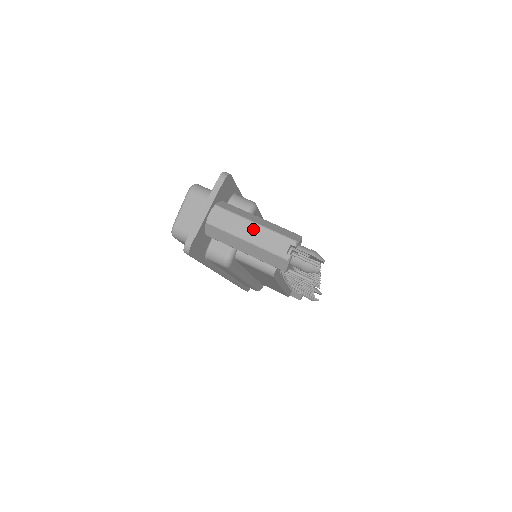
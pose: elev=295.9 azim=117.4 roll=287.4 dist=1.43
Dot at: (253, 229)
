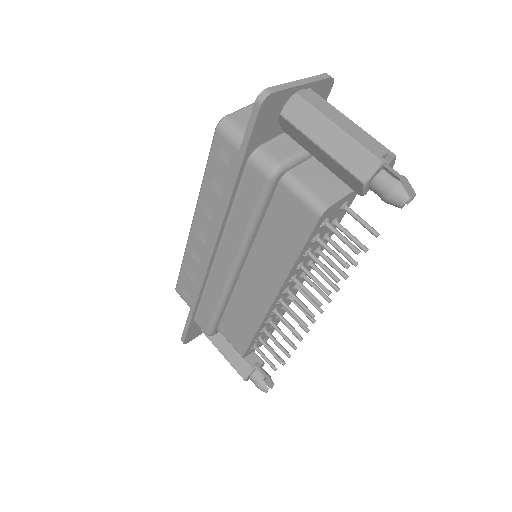
Dot at: (348, 122)
